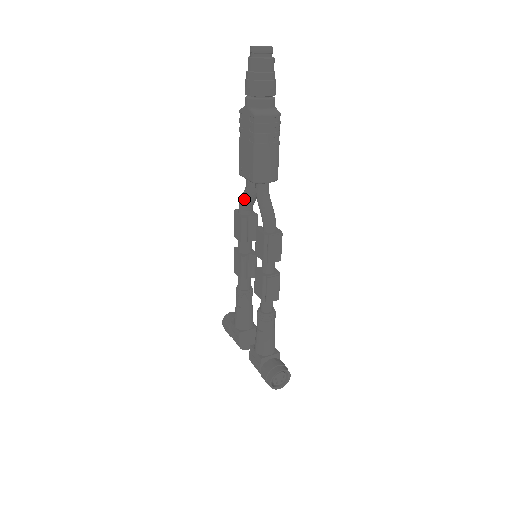
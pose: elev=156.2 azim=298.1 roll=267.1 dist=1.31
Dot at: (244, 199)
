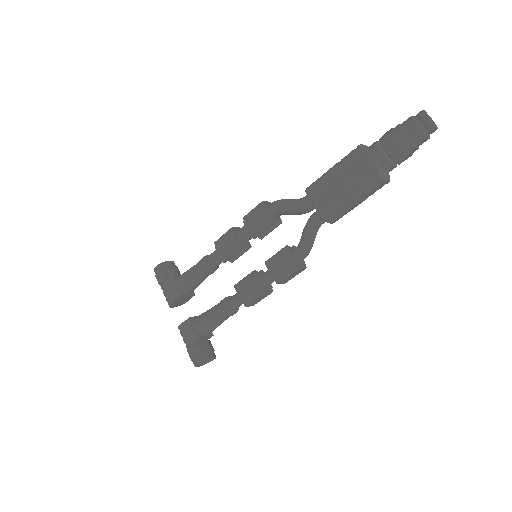
Dot at: (288, 208)
